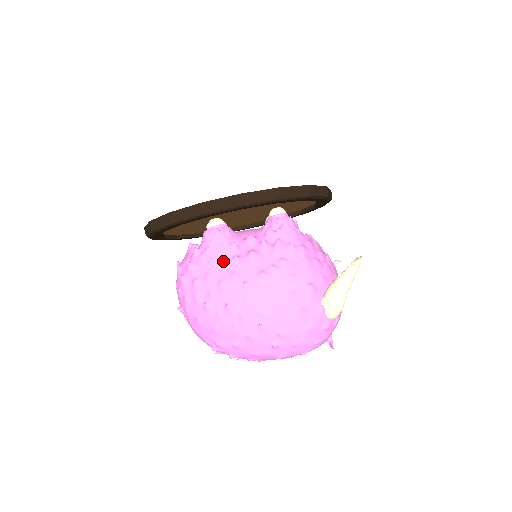
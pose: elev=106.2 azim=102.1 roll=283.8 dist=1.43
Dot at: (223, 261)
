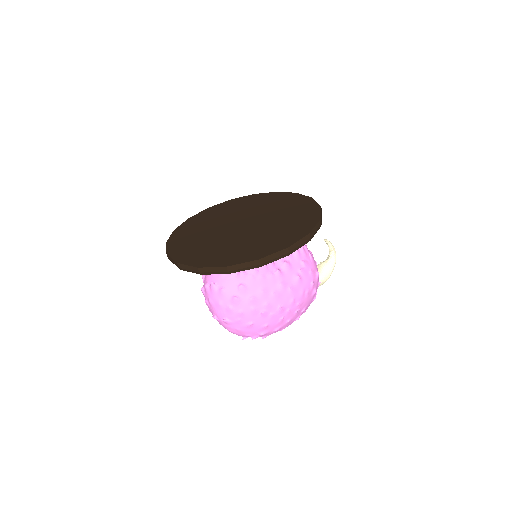
Dot at: (270, 276)
